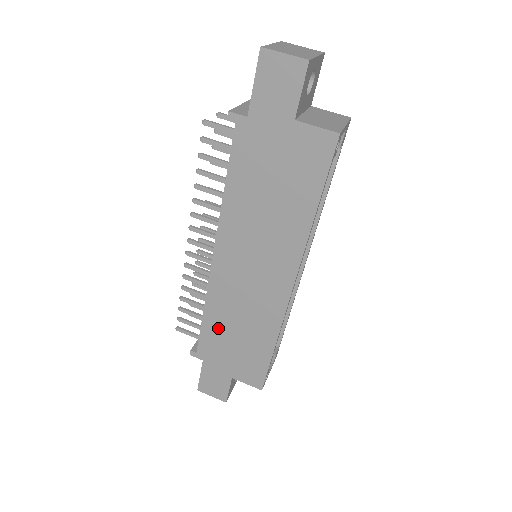
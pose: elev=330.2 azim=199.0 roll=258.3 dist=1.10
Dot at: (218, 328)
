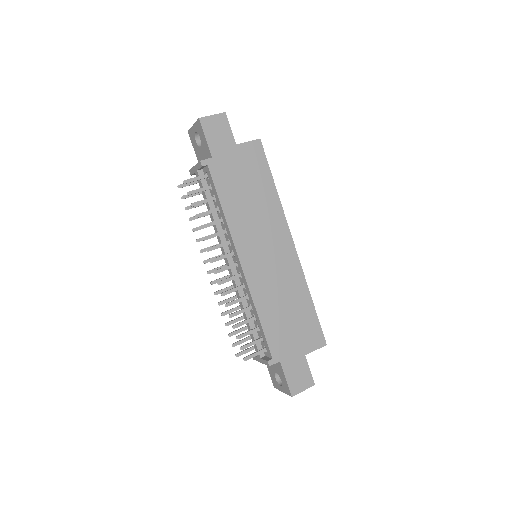
Dot at: (273, 319)
